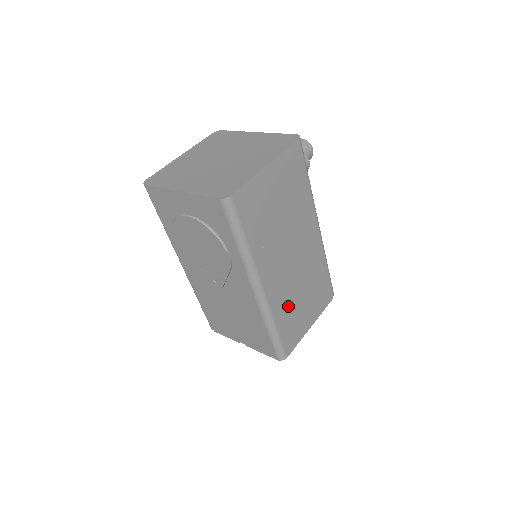
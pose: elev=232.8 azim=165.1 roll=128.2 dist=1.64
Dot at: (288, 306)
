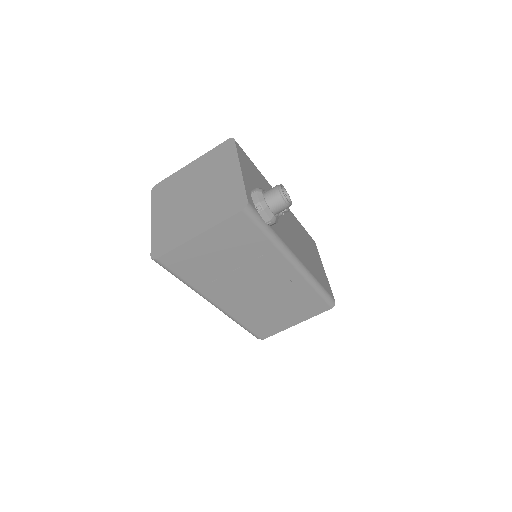
Dot at: (256, 314)
